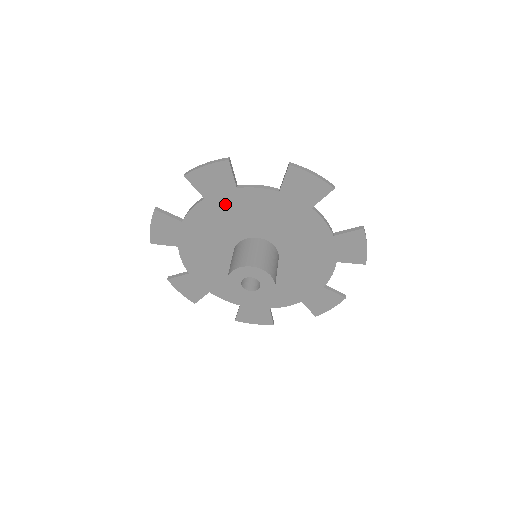
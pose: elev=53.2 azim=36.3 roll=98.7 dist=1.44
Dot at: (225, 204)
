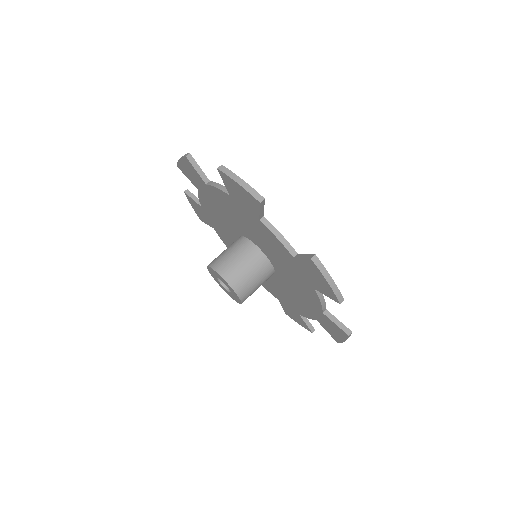
Dot at: (295, 269)
